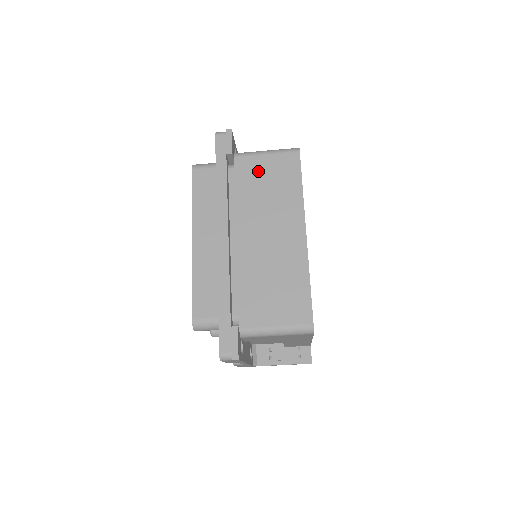
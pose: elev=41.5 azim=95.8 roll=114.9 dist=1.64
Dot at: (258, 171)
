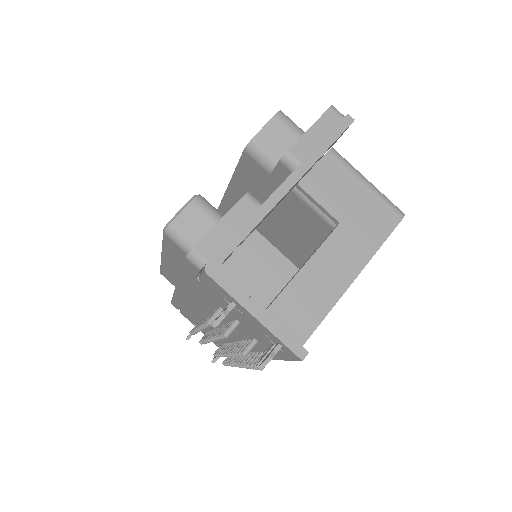
Dot at: occluded
